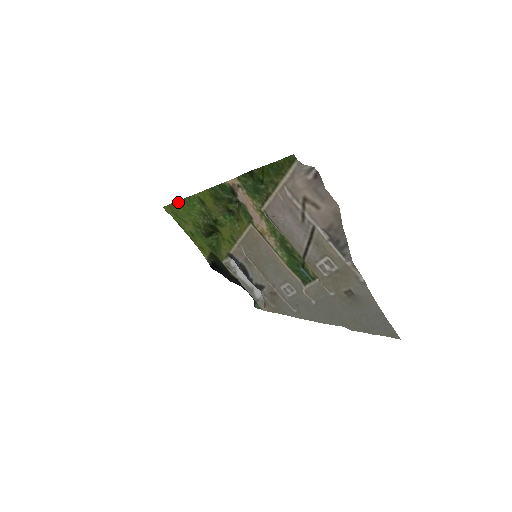
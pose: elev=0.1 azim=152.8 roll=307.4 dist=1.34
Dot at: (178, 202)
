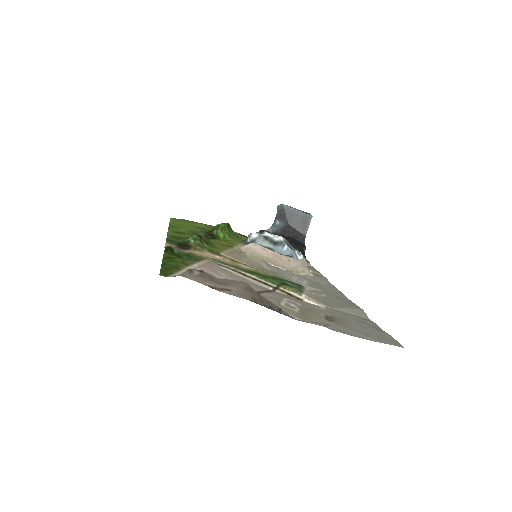
Dot at: (171, 222)
